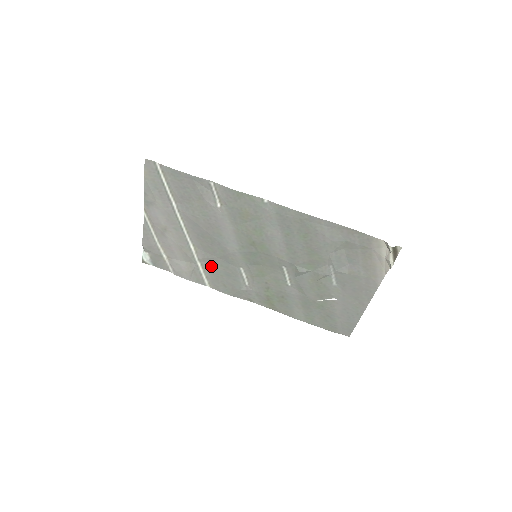
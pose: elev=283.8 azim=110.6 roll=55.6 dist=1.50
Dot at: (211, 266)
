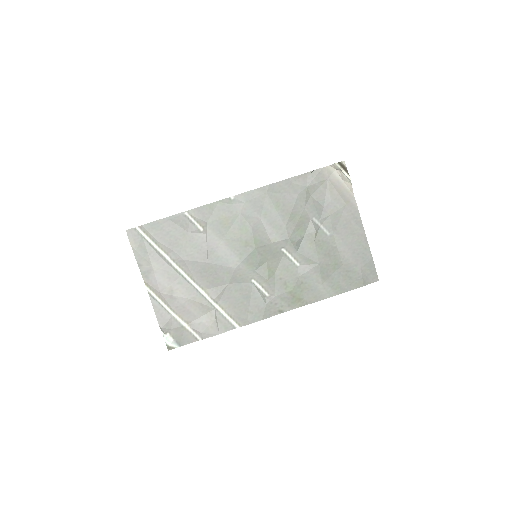
Dot at: (228, 299)
